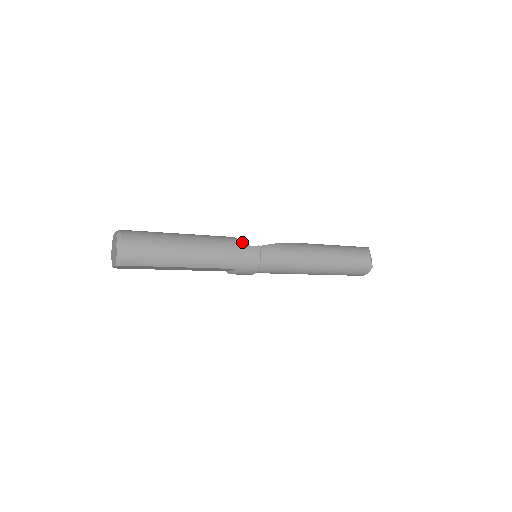
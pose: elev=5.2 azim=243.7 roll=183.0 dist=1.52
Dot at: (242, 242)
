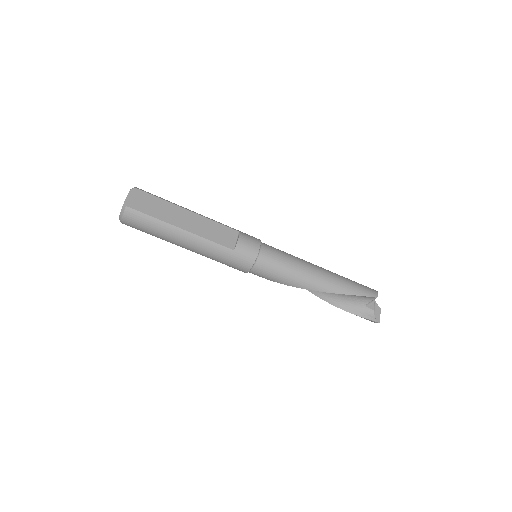
Dot at: occluded
